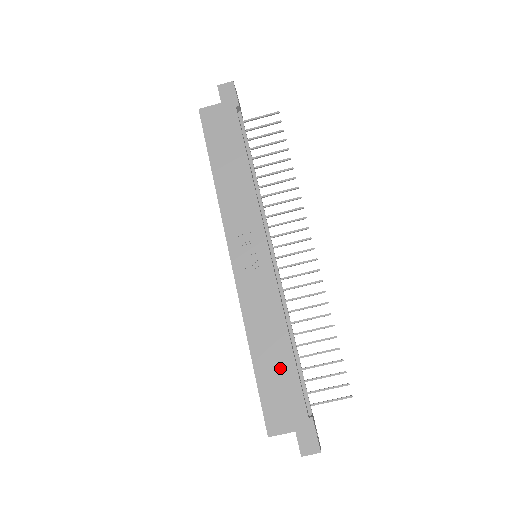
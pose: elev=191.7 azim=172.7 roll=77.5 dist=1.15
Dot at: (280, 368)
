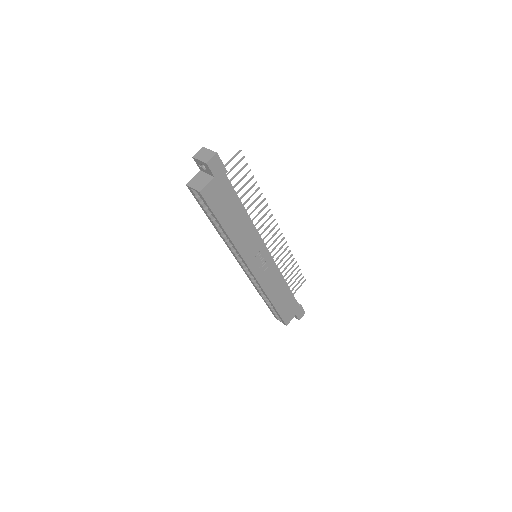
Dot at: (286, 299)
